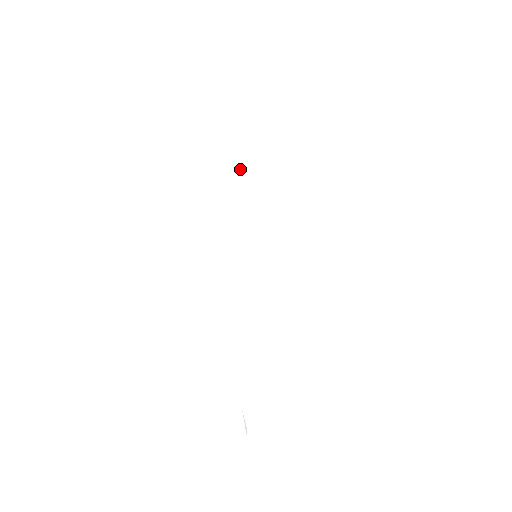
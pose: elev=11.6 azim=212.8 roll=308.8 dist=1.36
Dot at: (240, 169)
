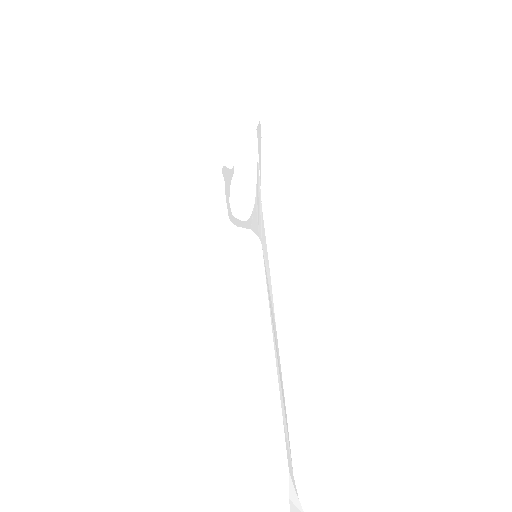
Dot at: (228, 174)
